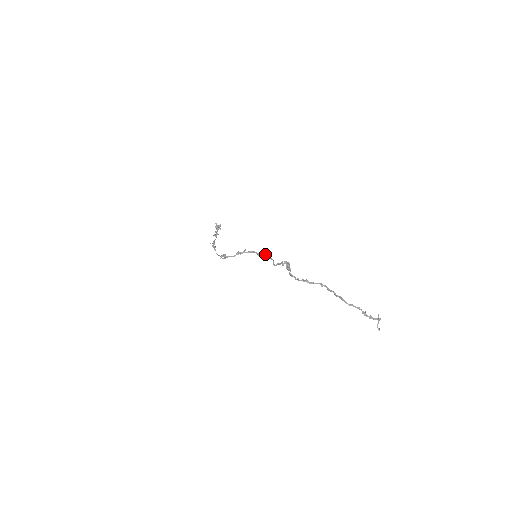
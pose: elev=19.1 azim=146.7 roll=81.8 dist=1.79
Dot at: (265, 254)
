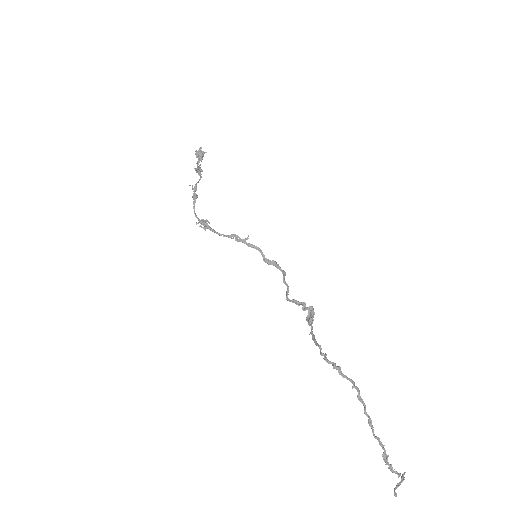
Dot at: (278, 267)
